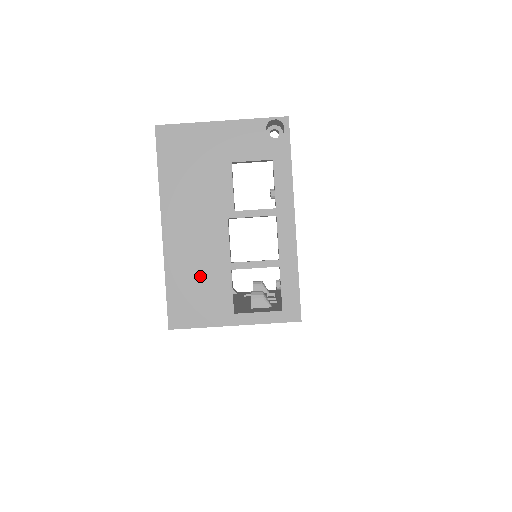
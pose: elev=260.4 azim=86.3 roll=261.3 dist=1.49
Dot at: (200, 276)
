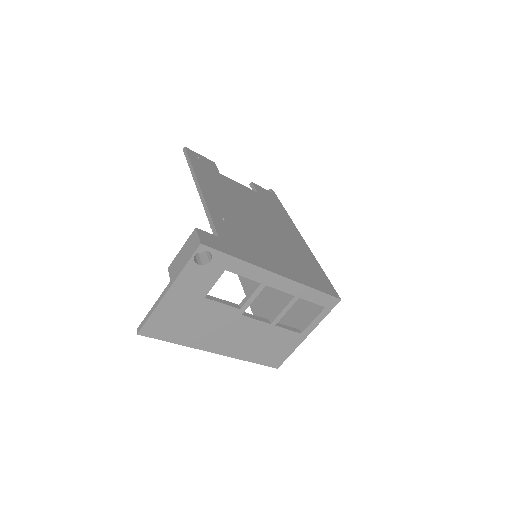
Dot at: (263, 343)
